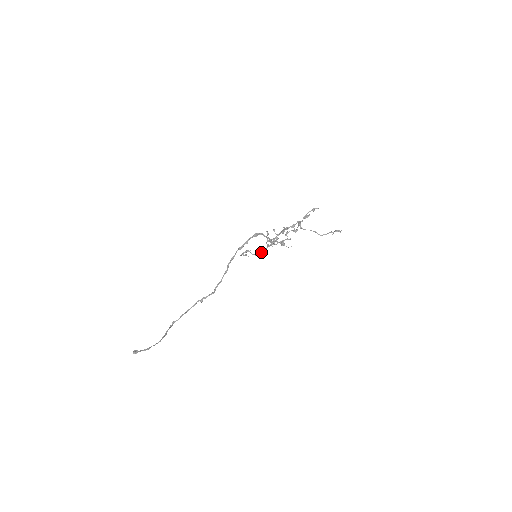
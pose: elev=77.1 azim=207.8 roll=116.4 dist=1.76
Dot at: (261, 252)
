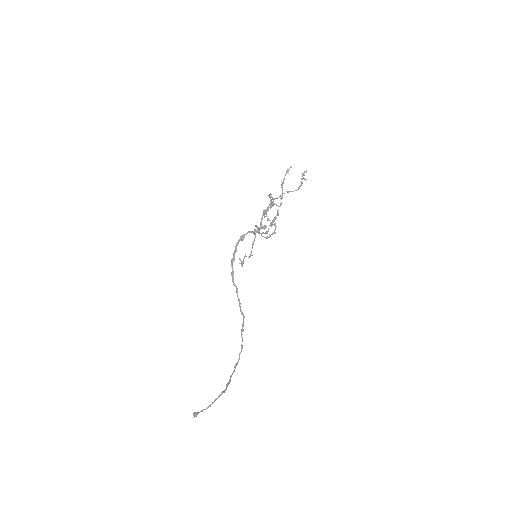
Dot at: (251, 250)
